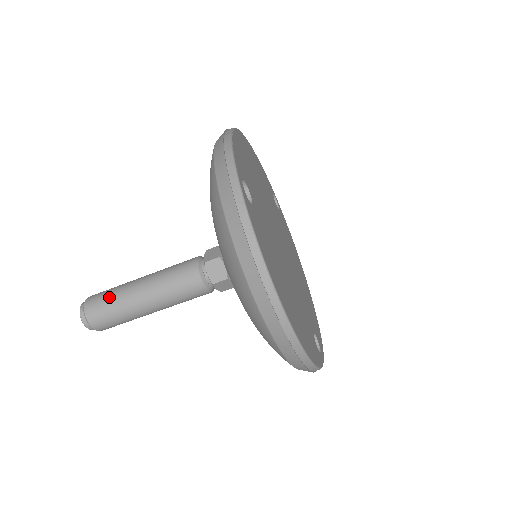
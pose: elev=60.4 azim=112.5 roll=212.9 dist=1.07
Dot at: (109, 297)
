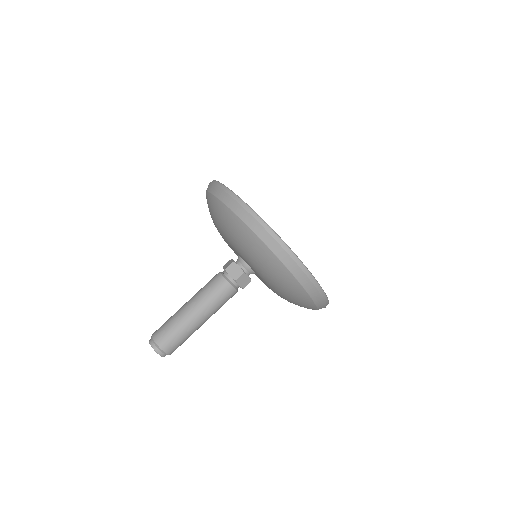
Dot at: (168, 323)
